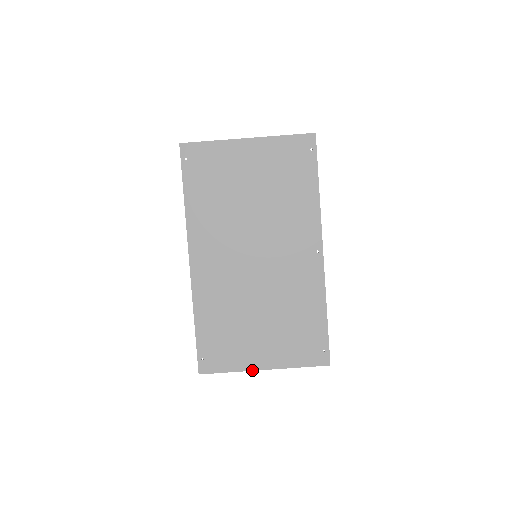
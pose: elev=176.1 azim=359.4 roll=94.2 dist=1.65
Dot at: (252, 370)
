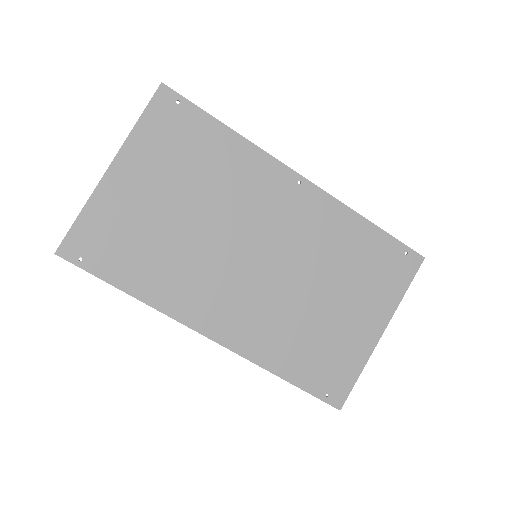
Dot at: (374, 347)
